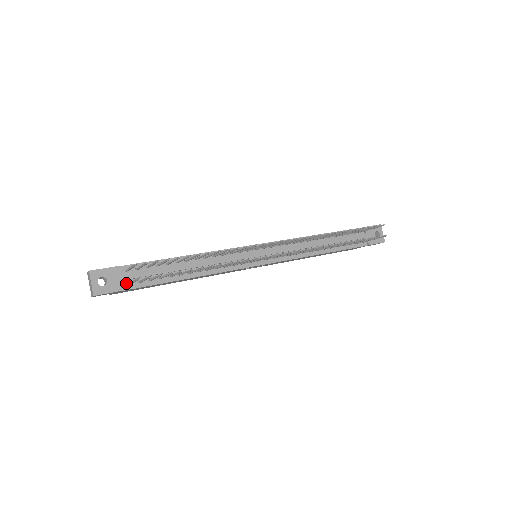
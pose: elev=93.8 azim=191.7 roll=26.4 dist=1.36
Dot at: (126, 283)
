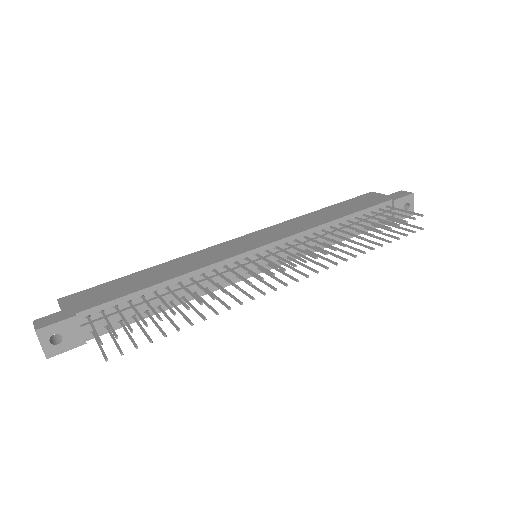
Dot at: (89, 332)
